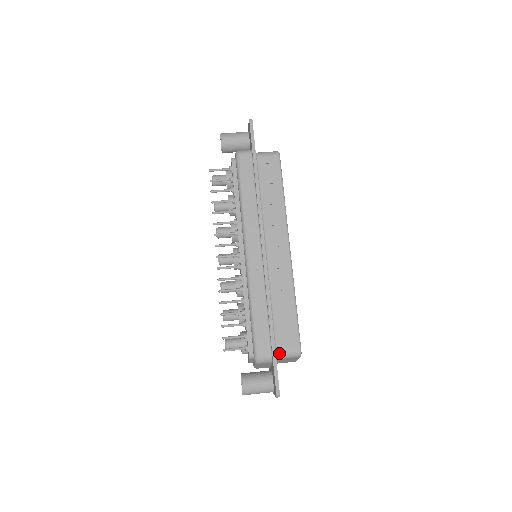
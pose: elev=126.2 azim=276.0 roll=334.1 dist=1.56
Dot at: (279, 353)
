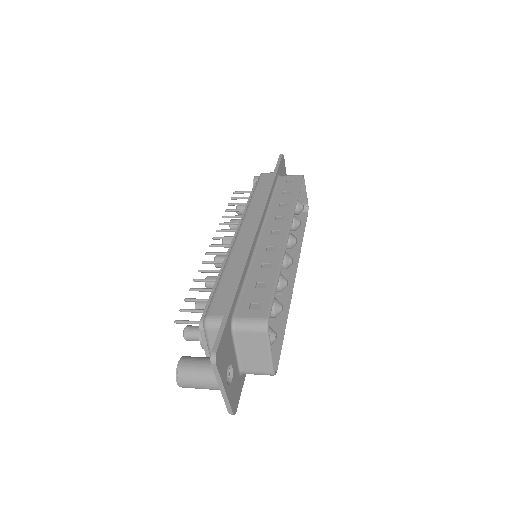
Dot at: (237, 319)
